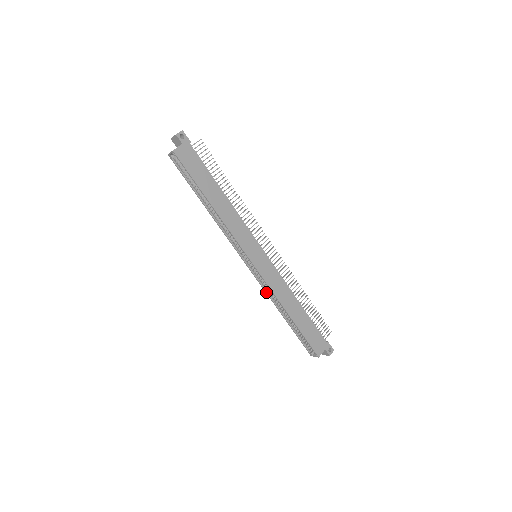
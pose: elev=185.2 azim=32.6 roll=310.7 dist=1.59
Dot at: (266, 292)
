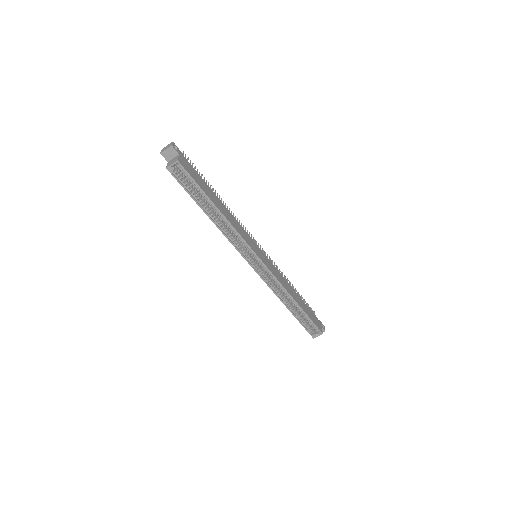
Dot at: (272, 289)
